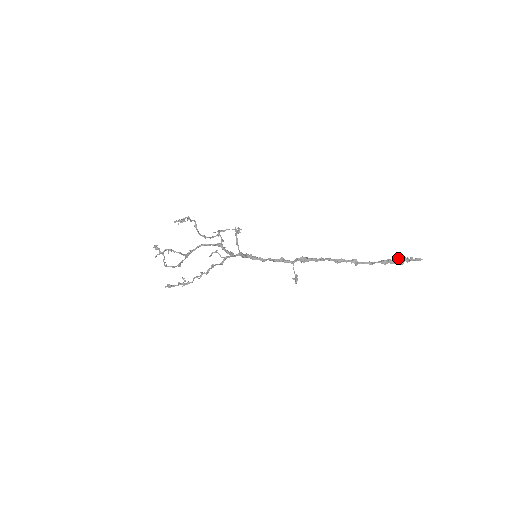
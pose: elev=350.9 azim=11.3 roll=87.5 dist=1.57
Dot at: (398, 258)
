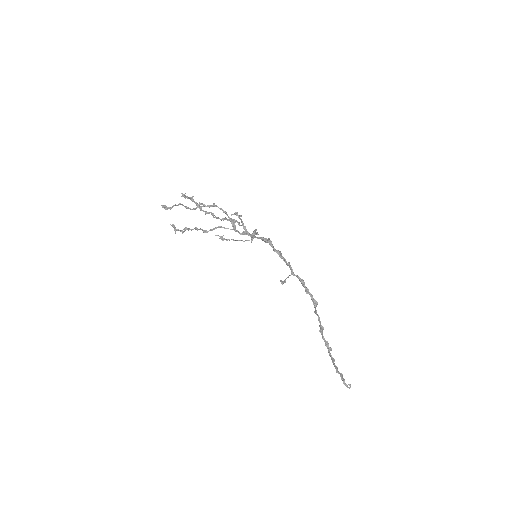
Dot at: occluded
